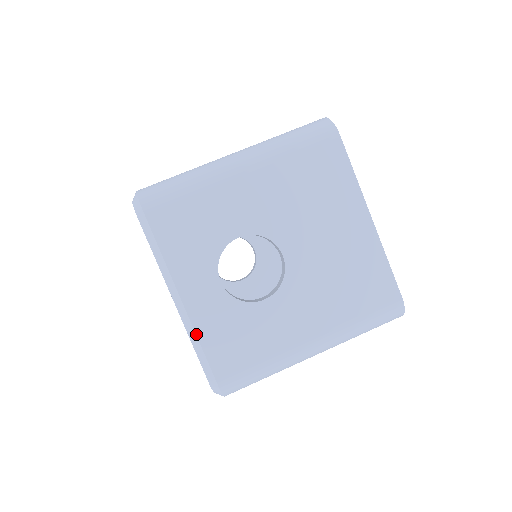
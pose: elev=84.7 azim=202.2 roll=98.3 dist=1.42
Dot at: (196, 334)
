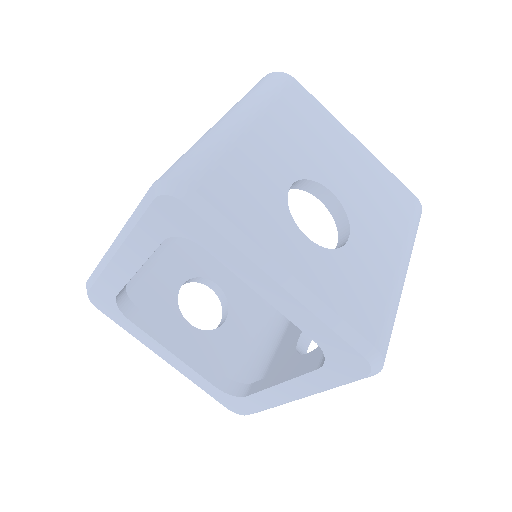
Dot at: occluded
